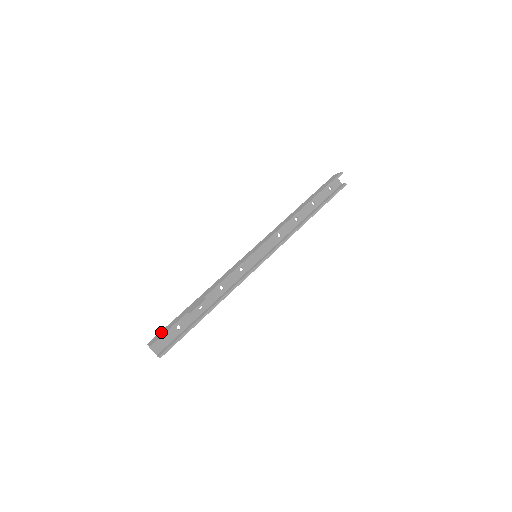
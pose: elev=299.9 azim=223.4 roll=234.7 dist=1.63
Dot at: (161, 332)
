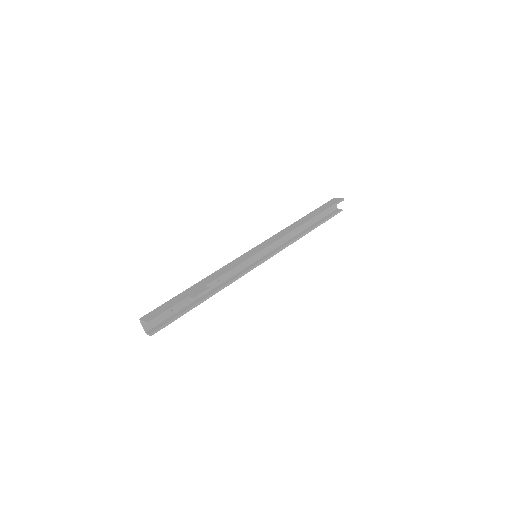
Dot at: (156, 310)
